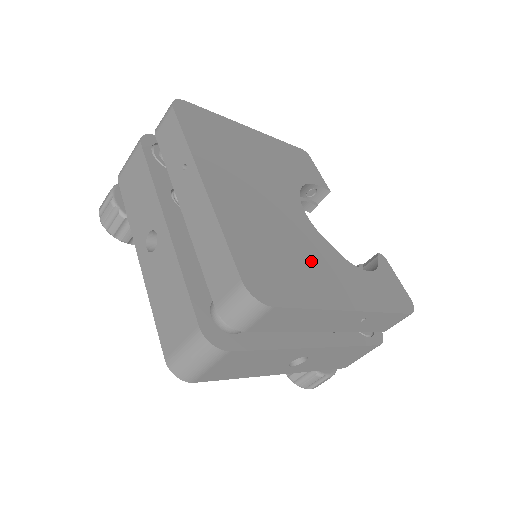
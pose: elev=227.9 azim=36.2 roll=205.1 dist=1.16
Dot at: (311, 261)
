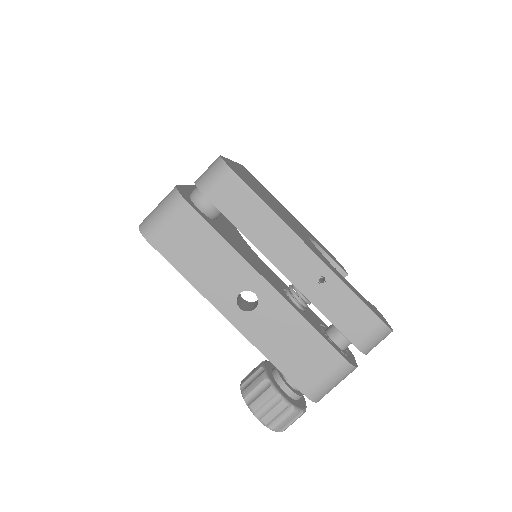
Dot at: occluded
